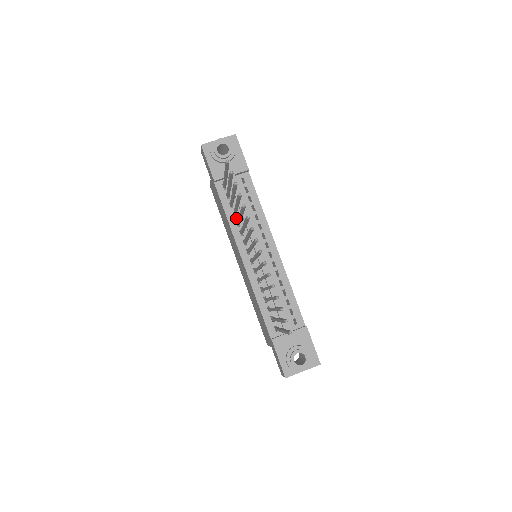
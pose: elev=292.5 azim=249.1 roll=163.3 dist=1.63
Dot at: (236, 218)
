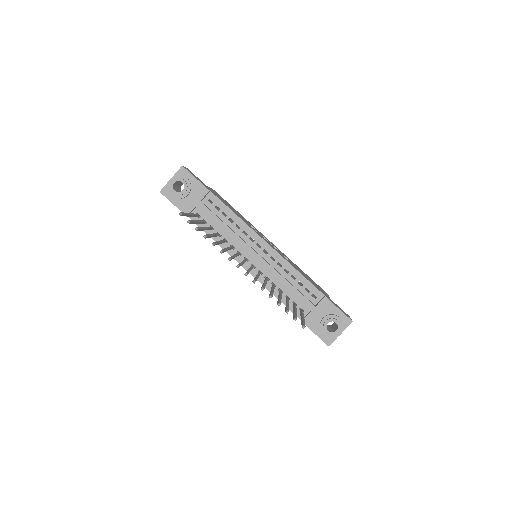
Dot at: (221, 237)
